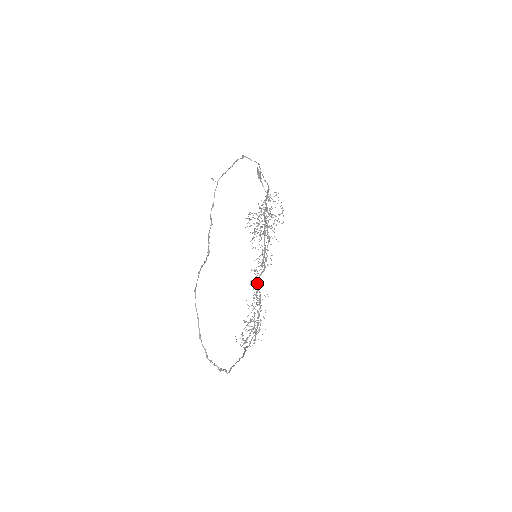
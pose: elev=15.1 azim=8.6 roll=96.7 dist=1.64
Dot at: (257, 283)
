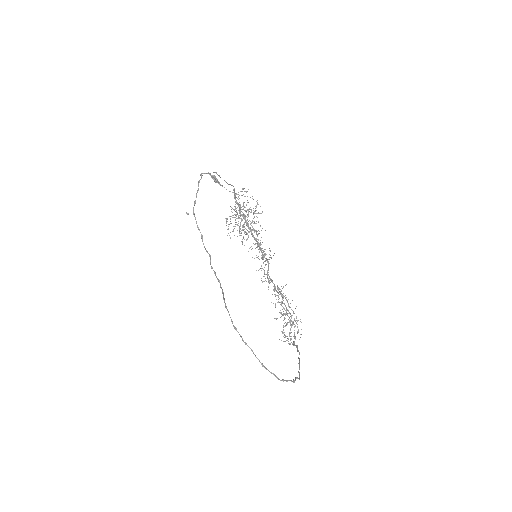
Dot at: occluded
